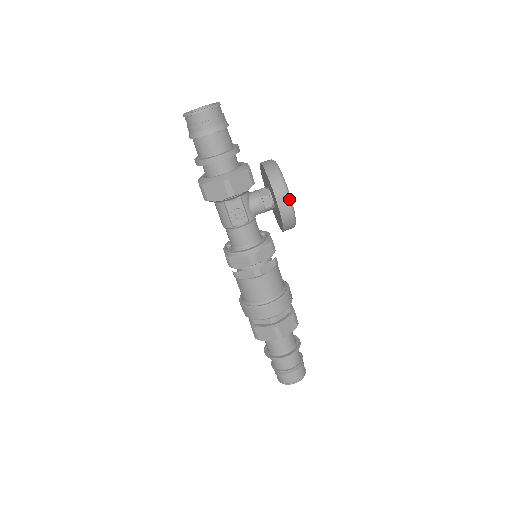
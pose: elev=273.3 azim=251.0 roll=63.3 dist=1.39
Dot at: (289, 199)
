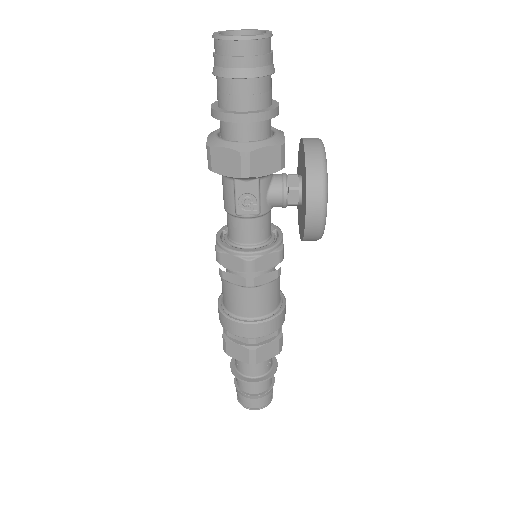
Dot at: (324, 207)
